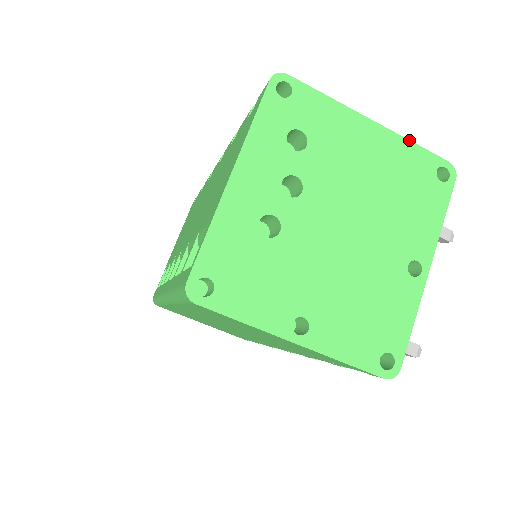
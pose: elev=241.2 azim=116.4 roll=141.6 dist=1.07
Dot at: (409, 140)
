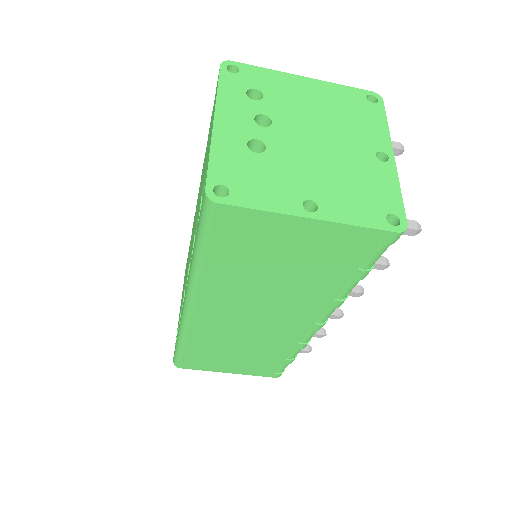
Dot at: (337, 84)
